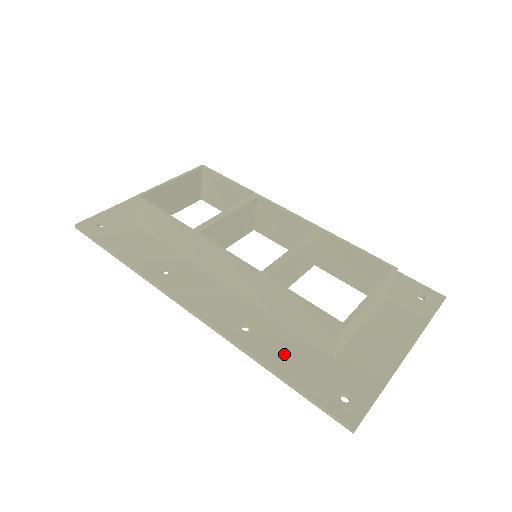
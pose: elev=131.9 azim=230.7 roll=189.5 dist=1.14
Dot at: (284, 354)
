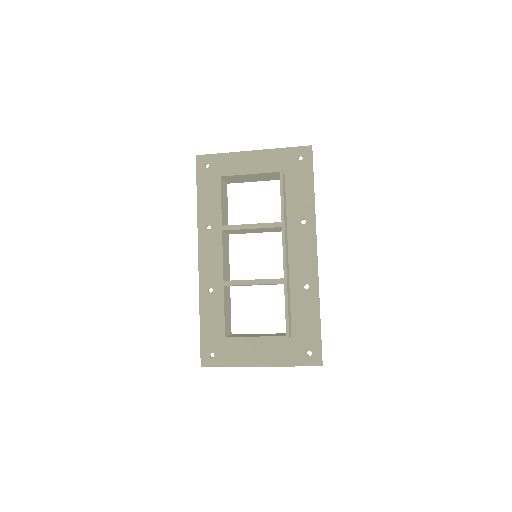
Dot at: (211, 317)
